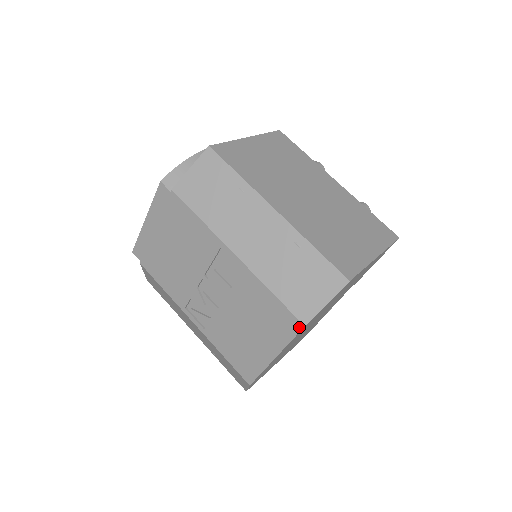
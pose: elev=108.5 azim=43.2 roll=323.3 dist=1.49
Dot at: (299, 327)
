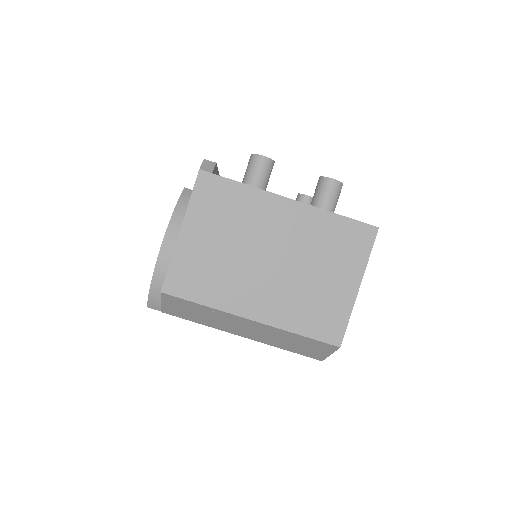
Dot at: occluded
